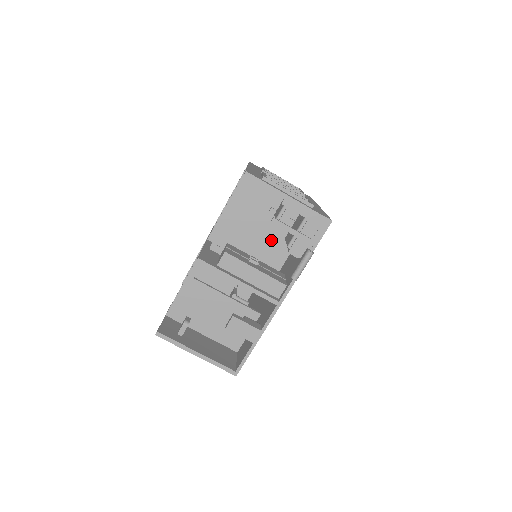
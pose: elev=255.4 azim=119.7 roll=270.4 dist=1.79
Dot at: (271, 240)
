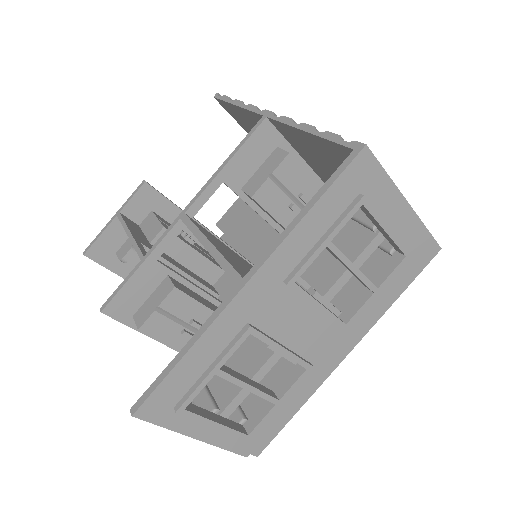
Dot at: occluded
